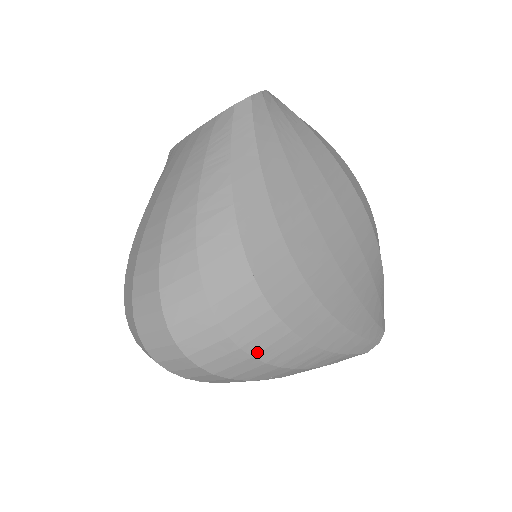
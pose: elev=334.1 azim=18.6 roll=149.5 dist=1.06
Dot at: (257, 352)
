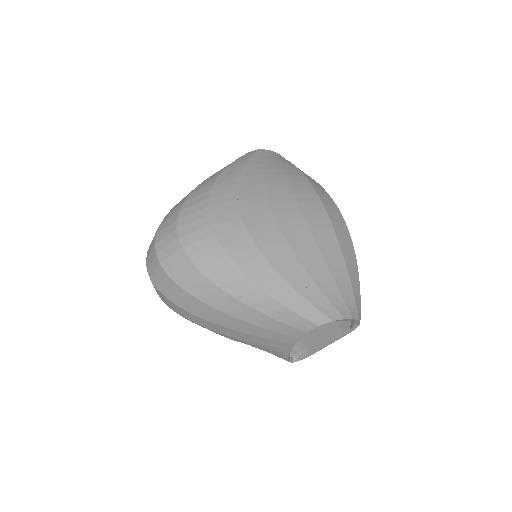
Dot at: (201, 264)
